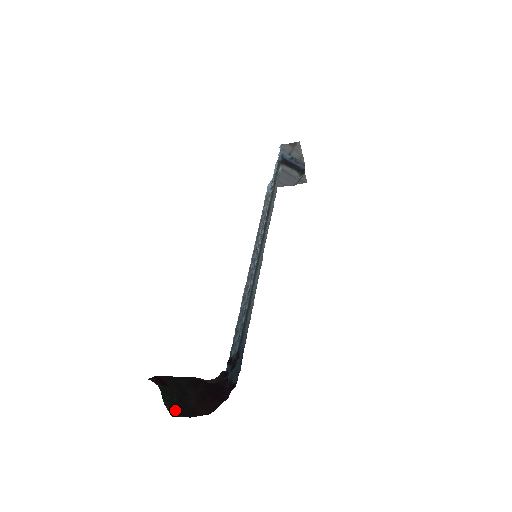
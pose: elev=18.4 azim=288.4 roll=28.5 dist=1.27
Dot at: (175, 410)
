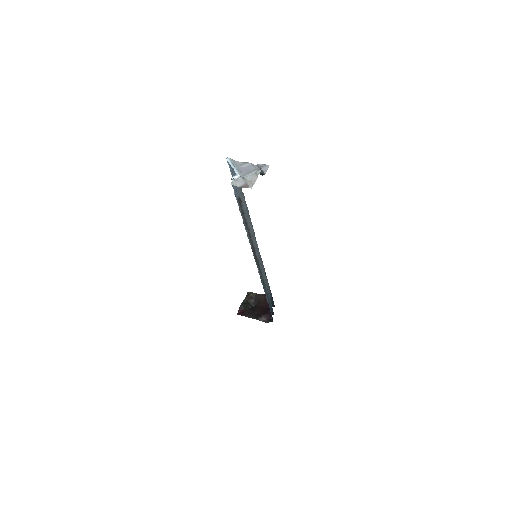
Dot at: (251, 304)
